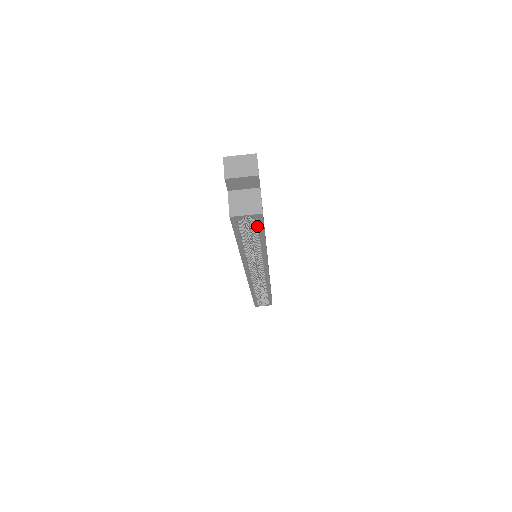
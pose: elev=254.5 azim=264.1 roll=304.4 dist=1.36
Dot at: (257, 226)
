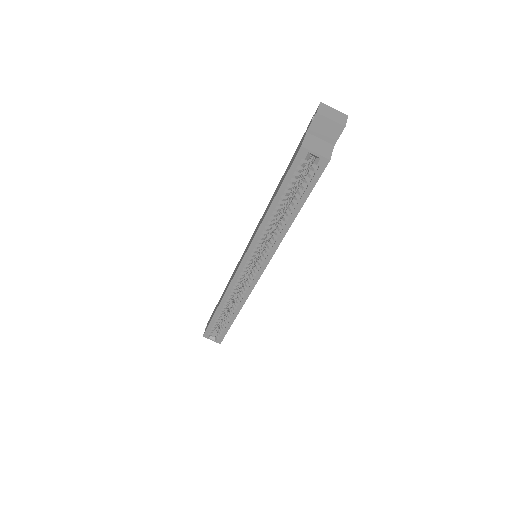
Dot at: (309, 181)
